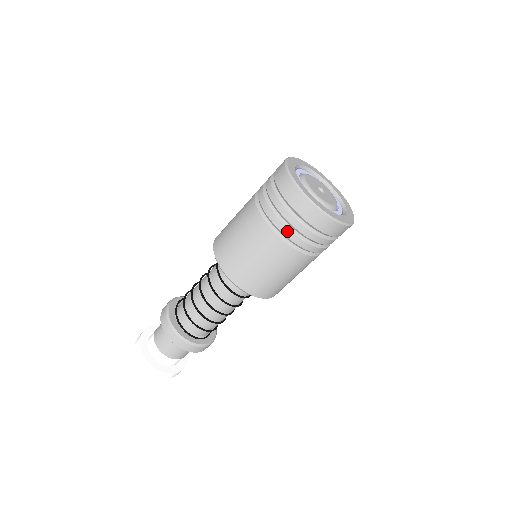
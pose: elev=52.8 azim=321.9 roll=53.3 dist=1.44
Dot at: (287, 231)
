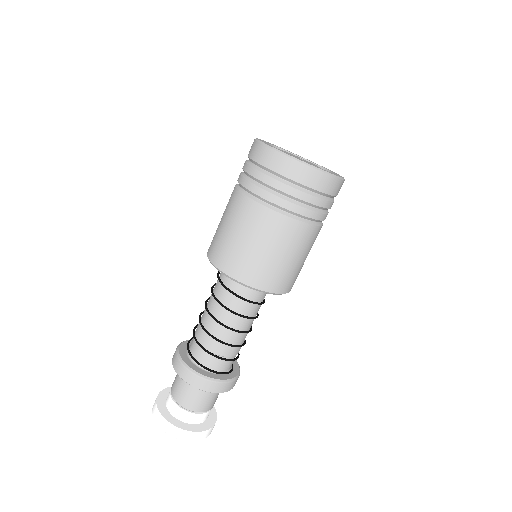
Dot at: (307, 212)
